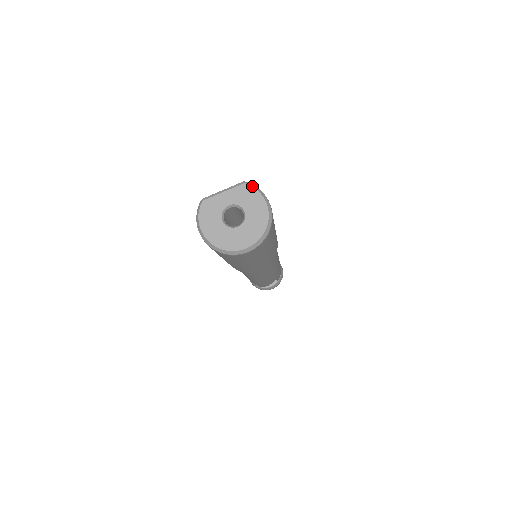
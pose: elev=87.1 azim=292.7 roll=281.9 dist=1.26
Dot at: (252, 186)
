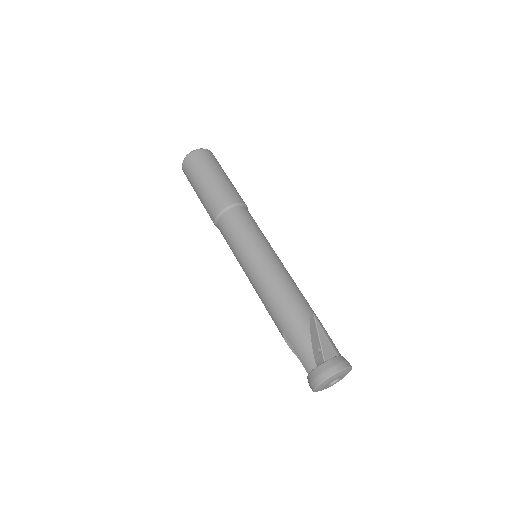
Dot at: occluded
